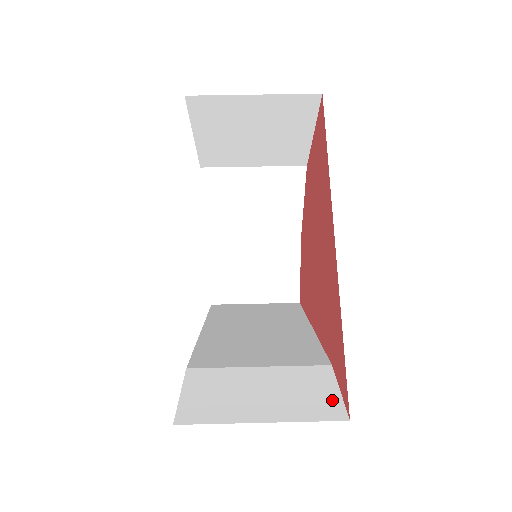
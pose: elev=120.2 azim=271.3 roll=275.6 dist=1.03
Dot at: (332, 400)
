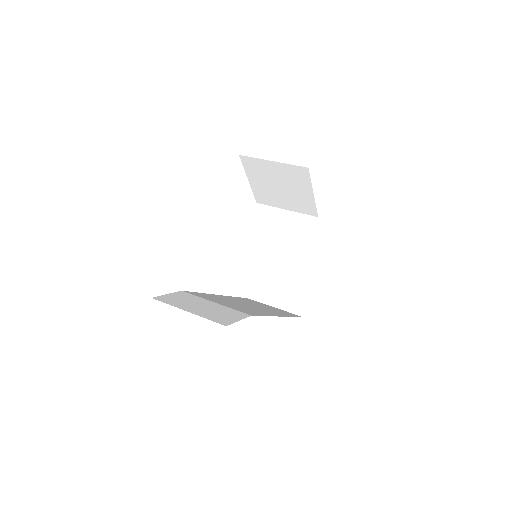
Dot at: (230, 320)
